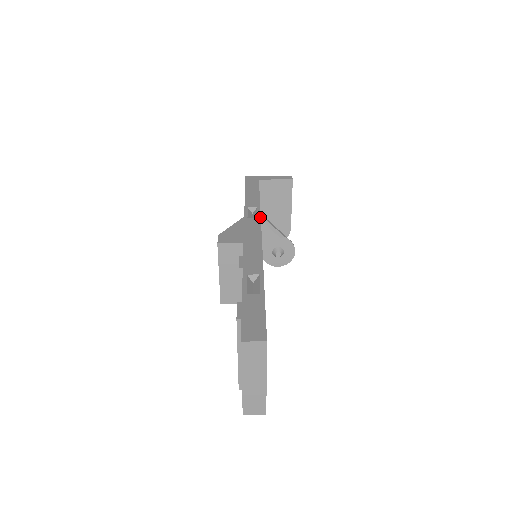
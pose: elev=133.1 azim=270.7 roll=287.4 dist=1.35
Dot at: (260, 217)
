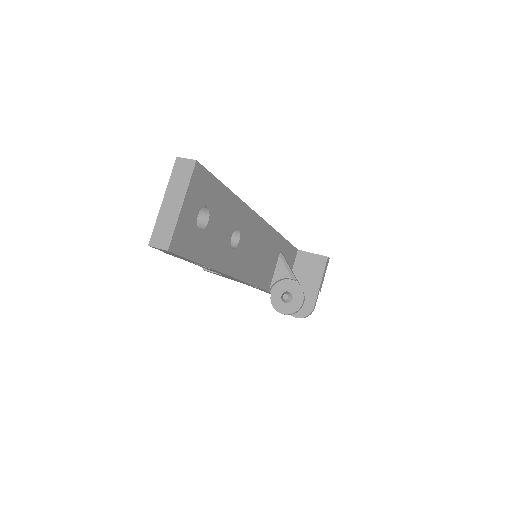
Dot at: (273, 228)
